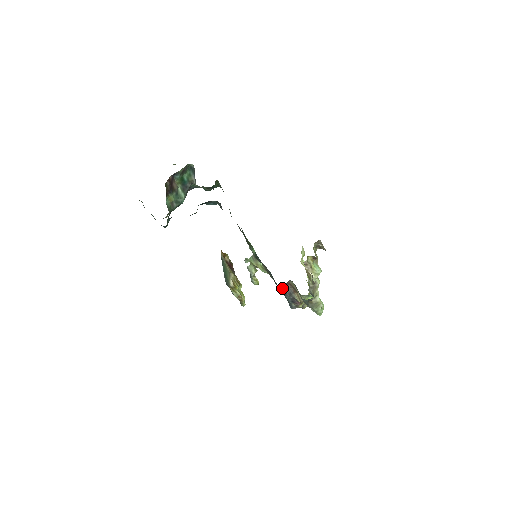
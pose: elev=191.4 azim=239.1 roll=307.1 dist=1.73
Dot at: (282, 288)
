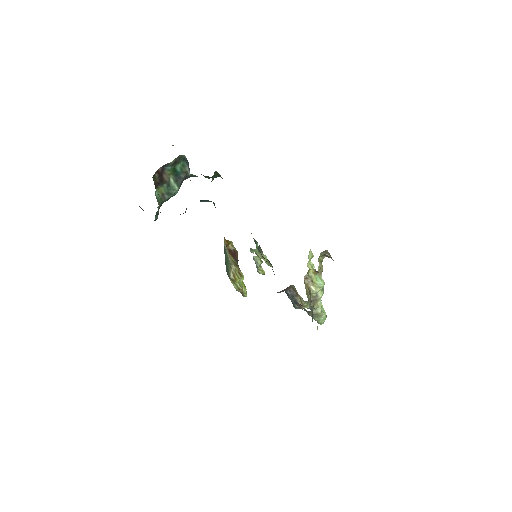
Dot at: (283, 291)
